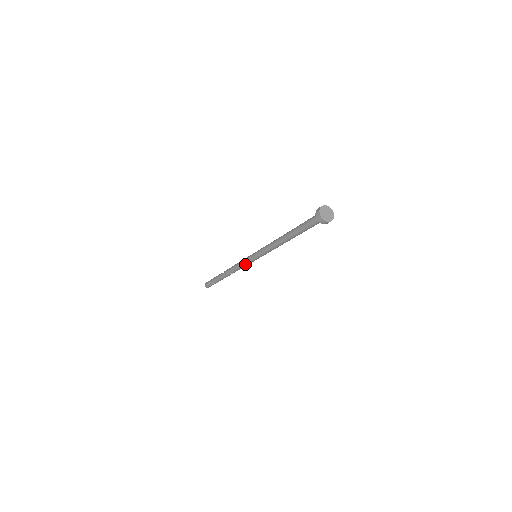
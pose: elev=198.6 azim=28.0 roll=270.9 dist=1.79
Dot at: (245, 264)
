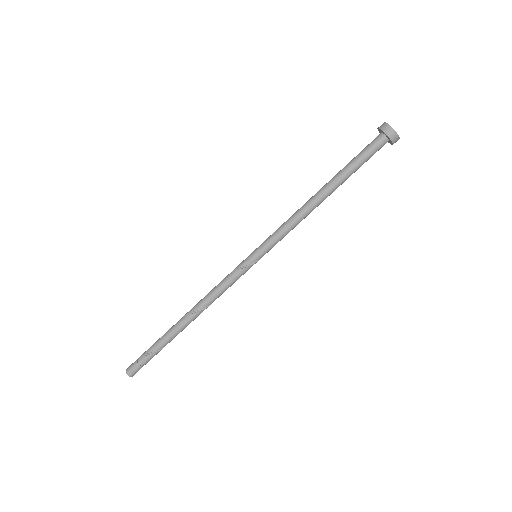
Dot at: (232, 275)
